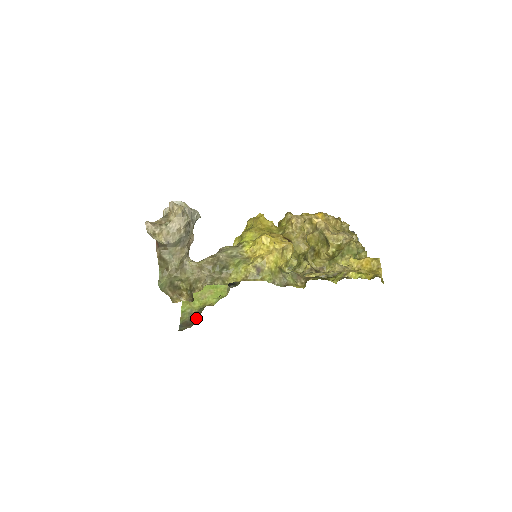
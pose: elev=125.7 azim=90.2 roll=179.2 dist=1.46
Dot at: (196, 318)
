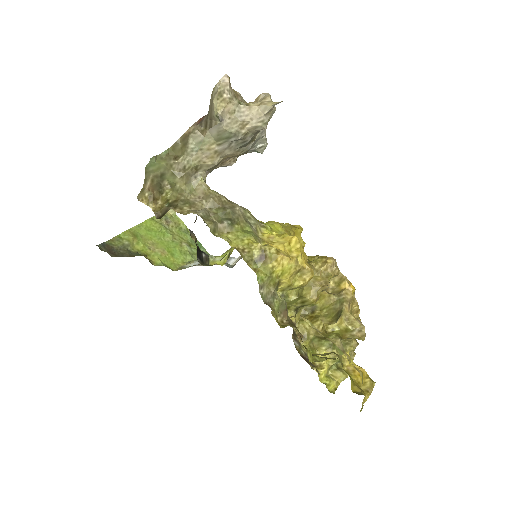
Dot at: (125, 255)
